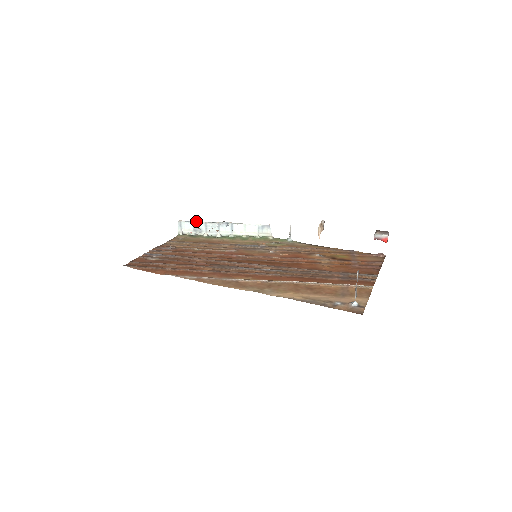
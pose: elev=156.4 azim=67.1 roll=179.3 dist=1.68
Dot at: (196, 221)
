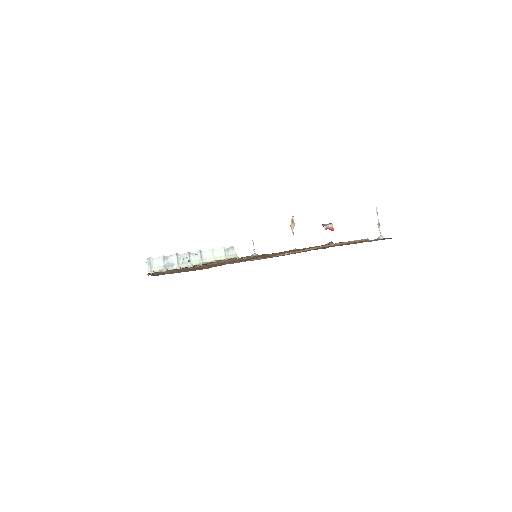
Dot at: occluded
